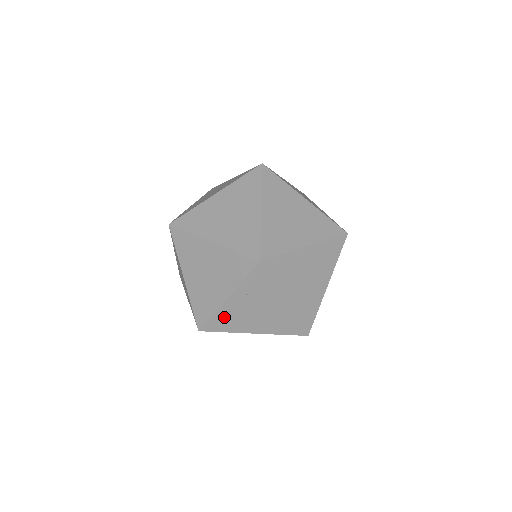
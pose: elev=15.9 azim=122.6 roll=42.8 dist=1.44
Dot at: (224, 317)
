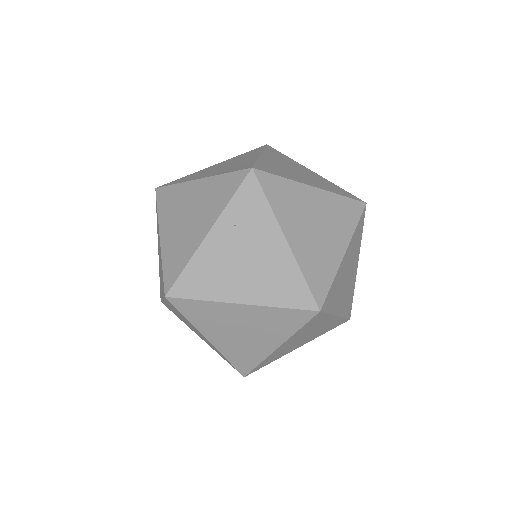
Dot at: (202, 269)
